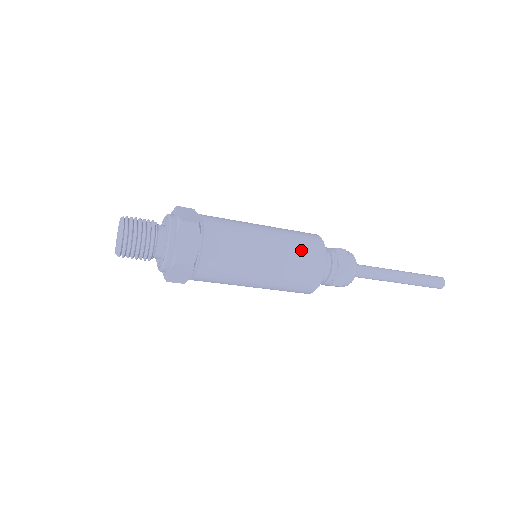
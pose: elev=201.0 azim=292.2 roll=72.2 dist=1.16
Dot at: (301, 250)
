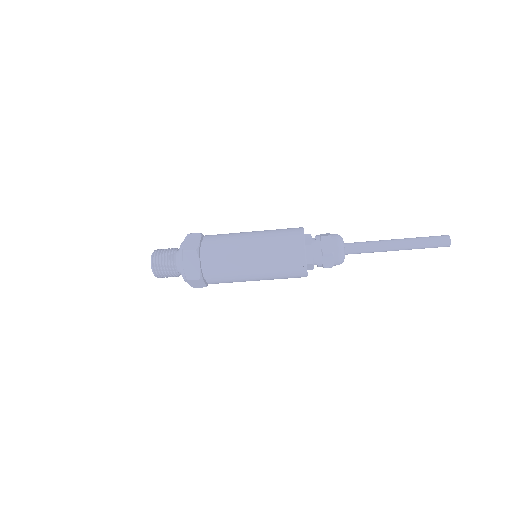
Dot at: (281, 250)
